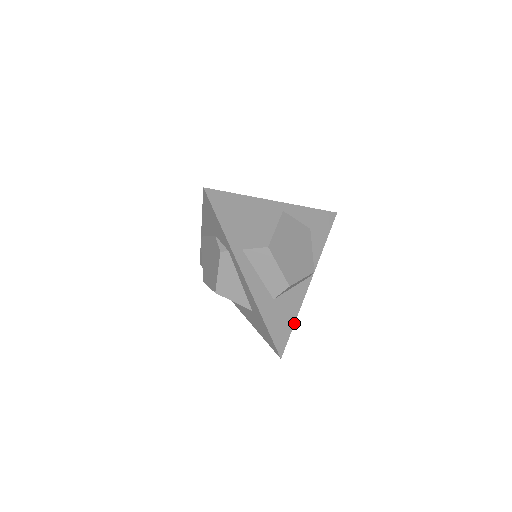
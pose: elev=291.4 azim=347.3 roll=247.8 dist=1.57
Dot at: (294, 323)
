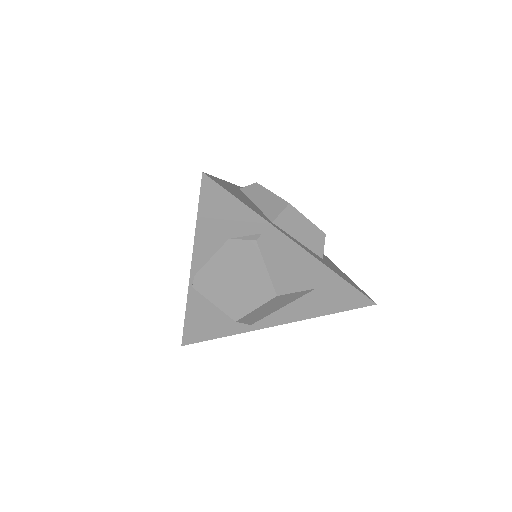
Dot at: (346, 275)
